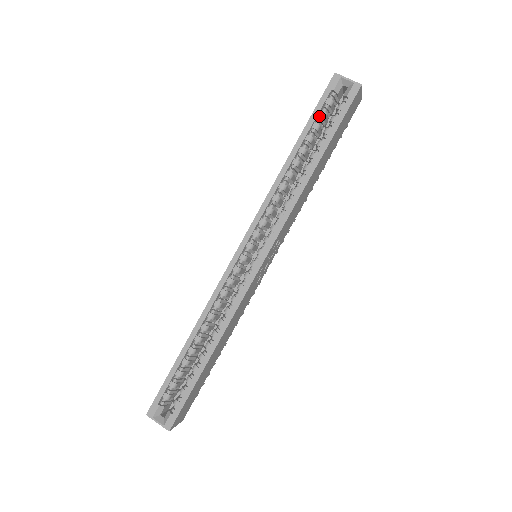
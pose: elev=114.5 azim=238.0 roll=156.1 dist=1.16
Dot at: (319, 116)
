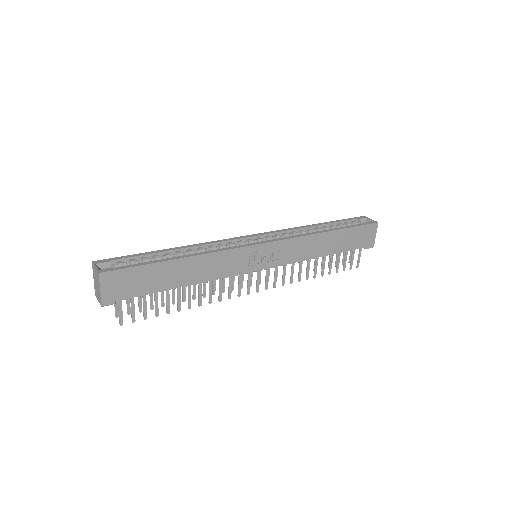
Dot at: (344, 224)
